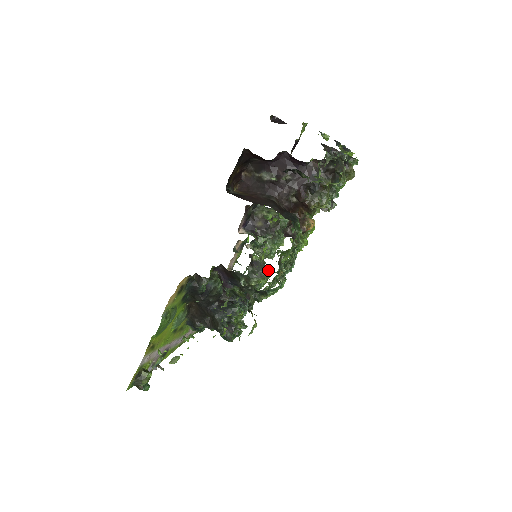
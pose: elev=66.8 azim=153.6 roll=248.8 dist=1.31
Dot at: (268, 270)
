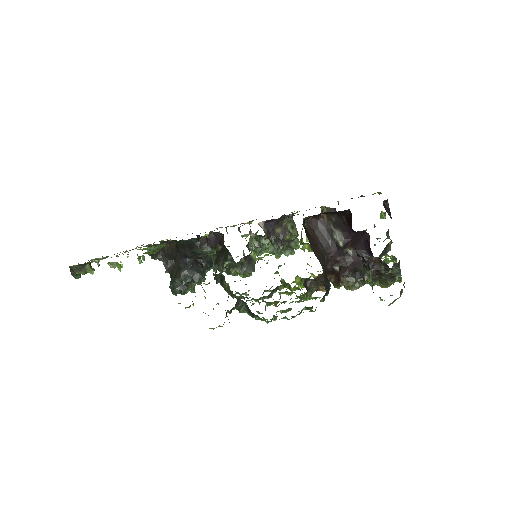
Dot at: (253, 271)
